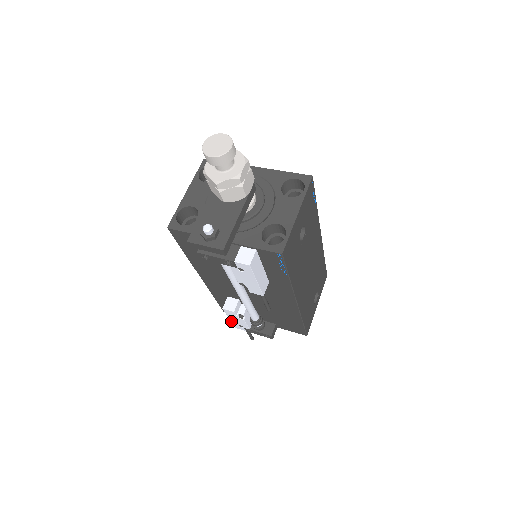
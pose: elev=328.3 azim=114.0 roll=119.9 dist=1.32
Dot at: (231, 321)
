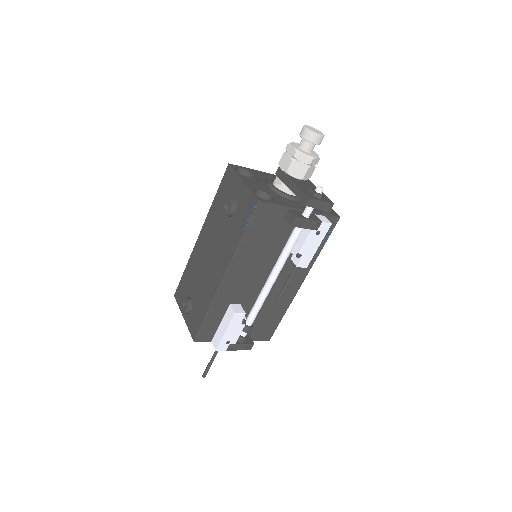
Dot at: (223, 337)
